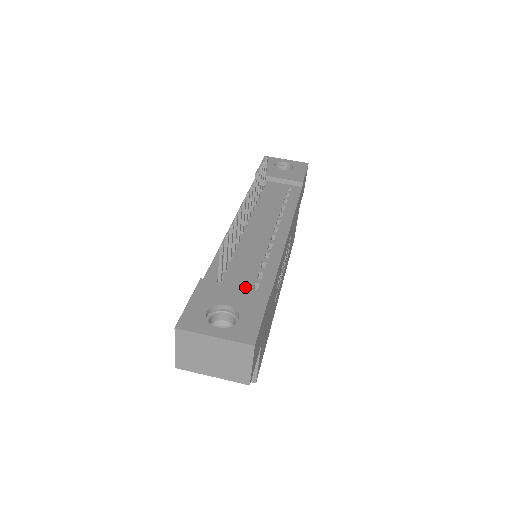
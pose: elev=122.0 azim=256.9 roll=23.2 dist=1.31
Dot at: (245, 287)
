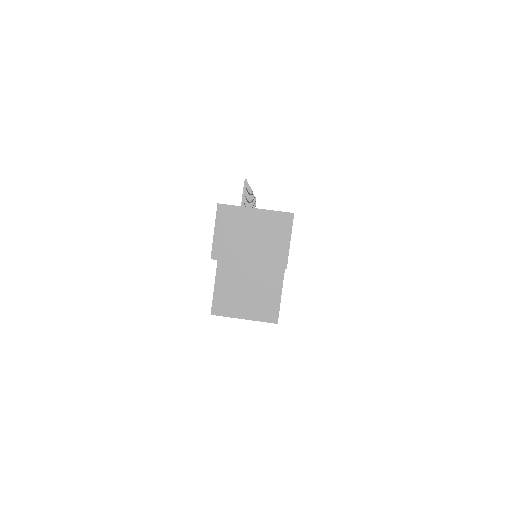
Dot at: occluded
